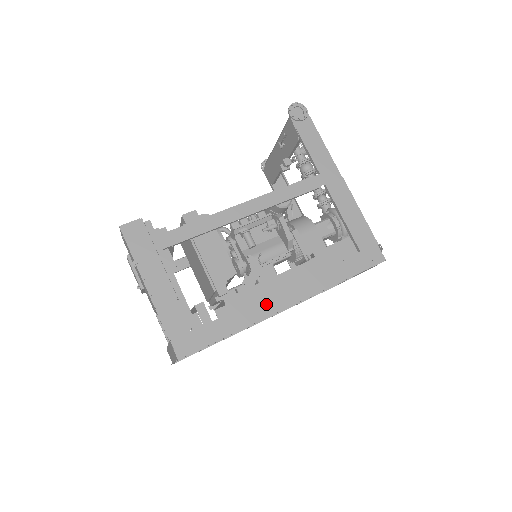
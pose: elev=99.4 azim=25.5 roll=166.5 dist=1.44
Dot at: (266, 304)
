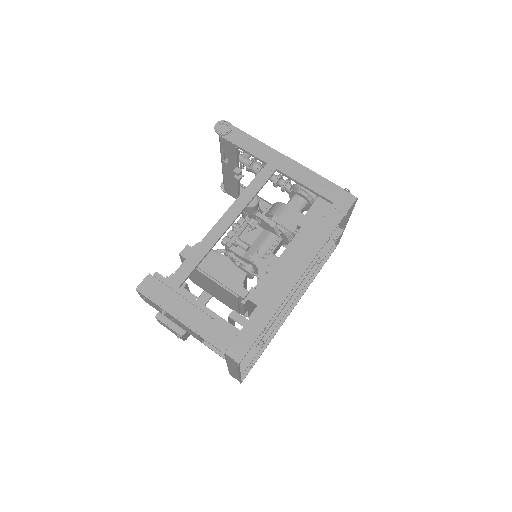
Dot at: (283, 283)
